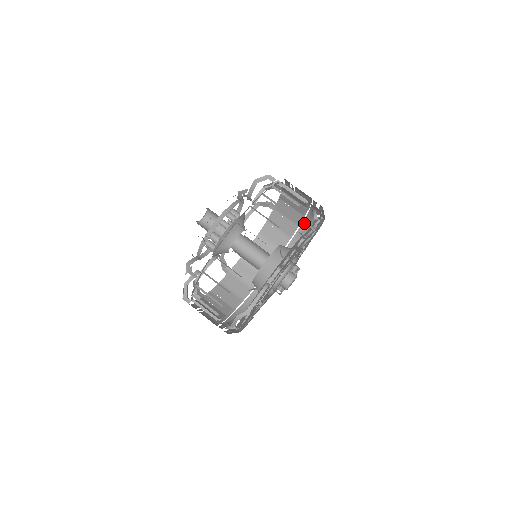
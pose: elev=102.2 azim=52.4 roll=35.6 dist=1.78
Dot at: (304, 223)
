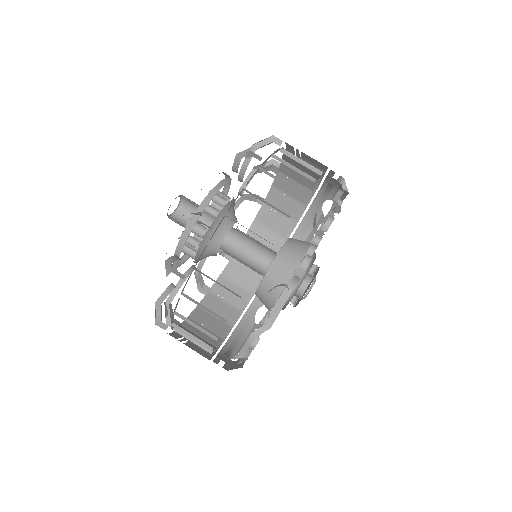
Dot at: (306, 217)
